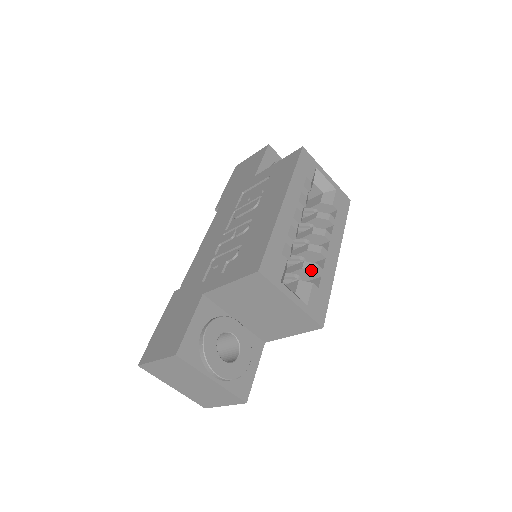
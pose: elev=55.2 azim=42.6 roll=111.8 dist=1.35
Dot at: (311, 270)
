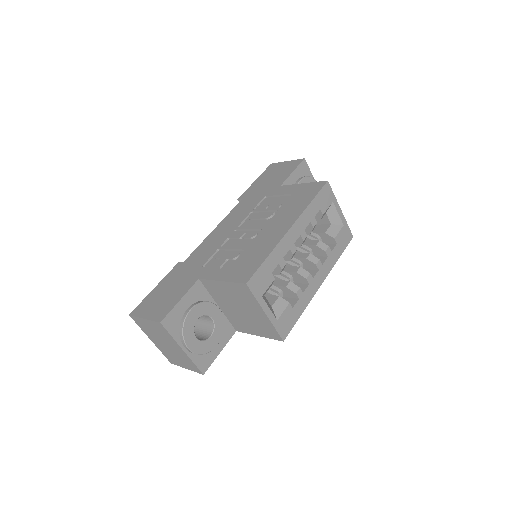
Dot at: (293, 291)
